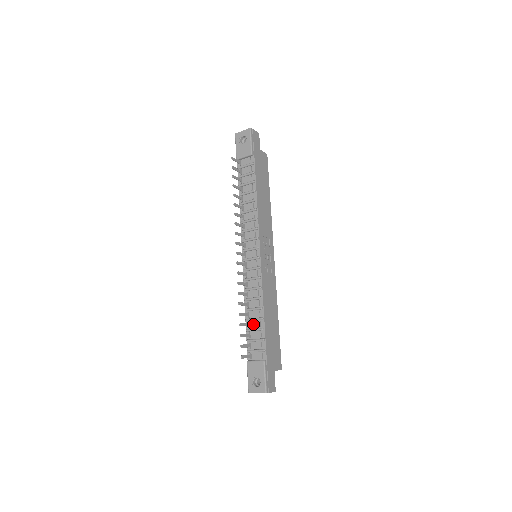
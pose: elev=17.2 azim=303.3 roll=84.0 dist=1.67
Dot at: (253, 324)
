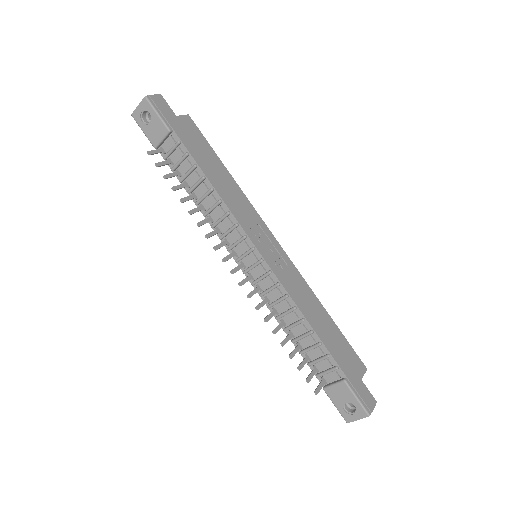
Dot at: (304, 343)
